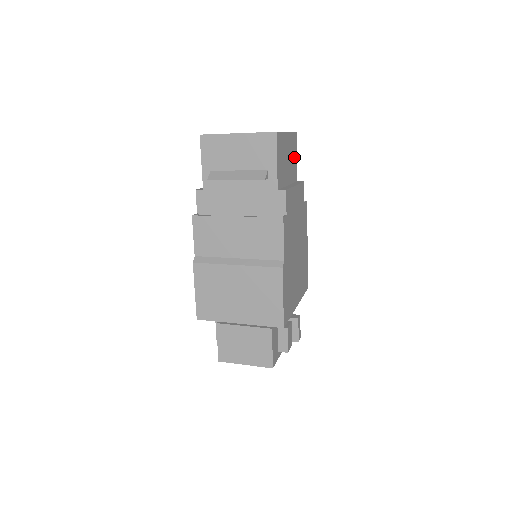
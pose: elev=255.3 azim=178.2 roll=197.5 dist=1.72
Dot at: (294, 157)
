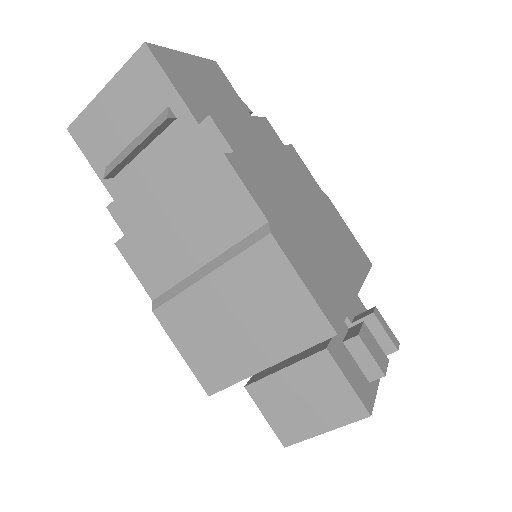
Dot at: (228, 91)
